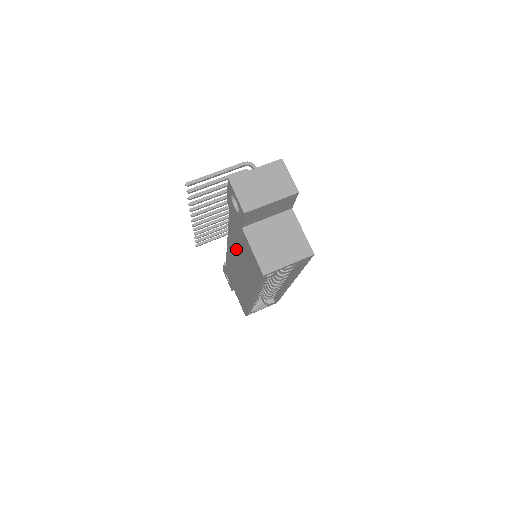
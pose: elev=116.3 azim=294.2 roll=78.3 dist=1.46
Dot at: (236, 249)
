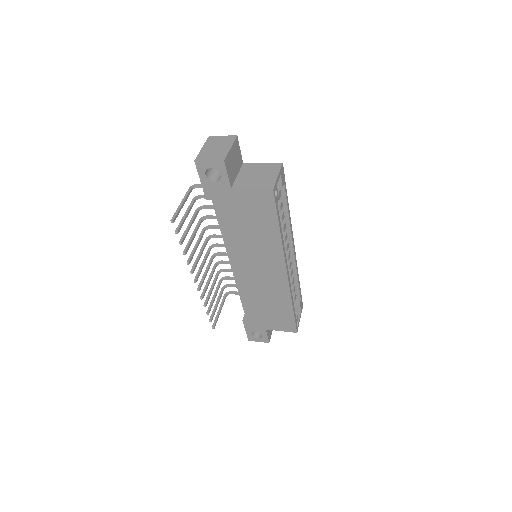
Dot at: (241, 242)
